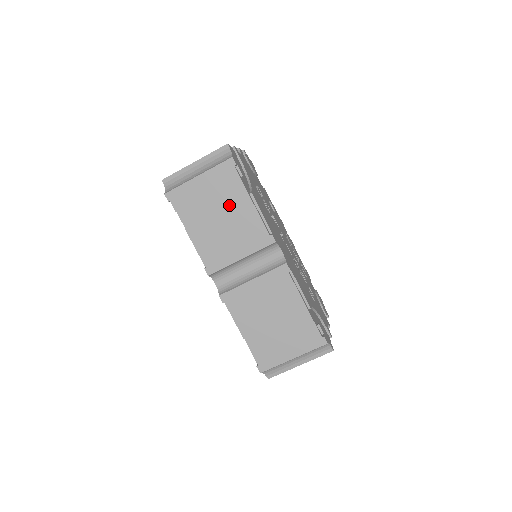
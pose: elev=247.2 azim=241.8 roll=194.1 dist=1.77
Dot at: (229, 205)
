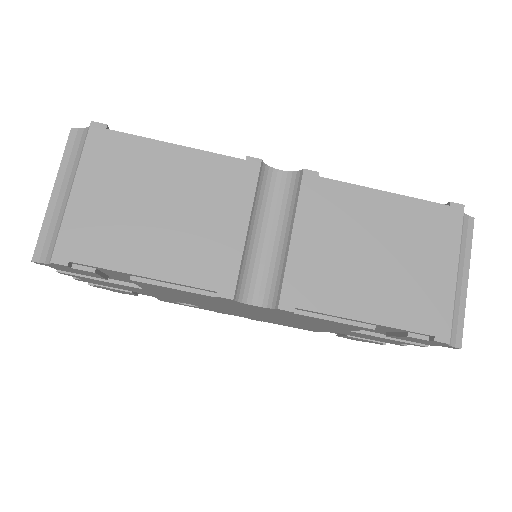
Dot at: (154, 180)
